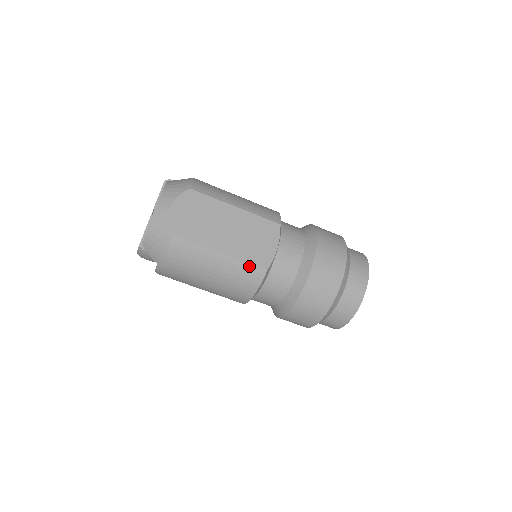
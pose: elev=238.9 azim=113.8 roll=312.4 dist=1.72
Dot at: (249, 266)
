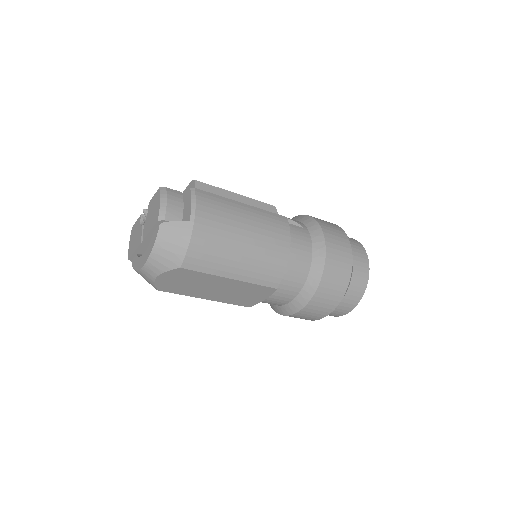
Dot at: occluded
